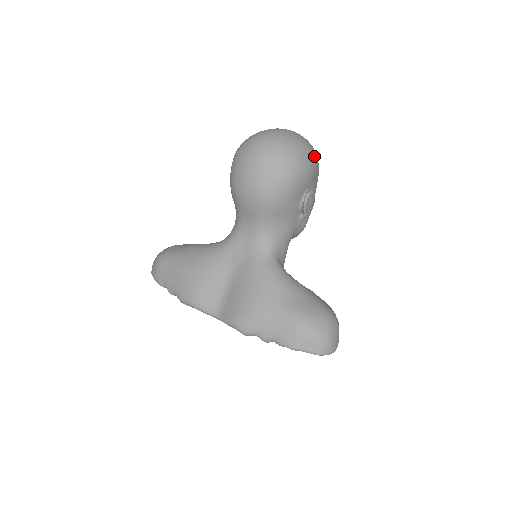
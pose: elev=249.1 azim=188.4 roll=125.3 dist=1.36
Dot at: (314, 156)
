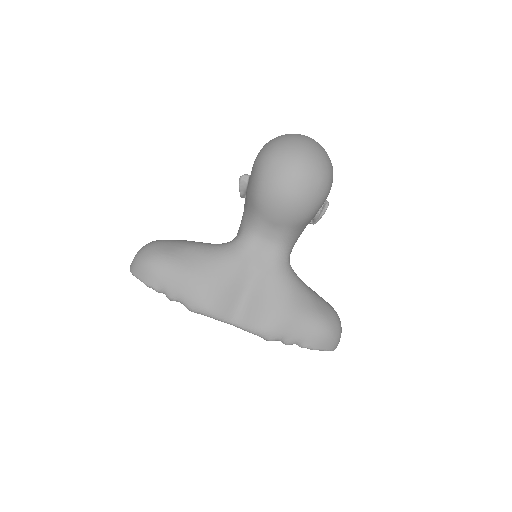
Dot at: occluded
